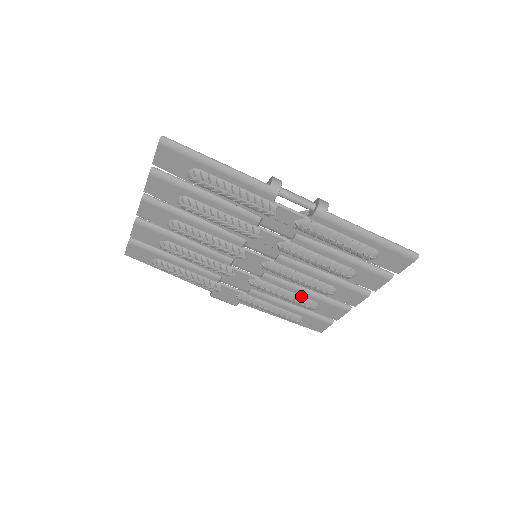
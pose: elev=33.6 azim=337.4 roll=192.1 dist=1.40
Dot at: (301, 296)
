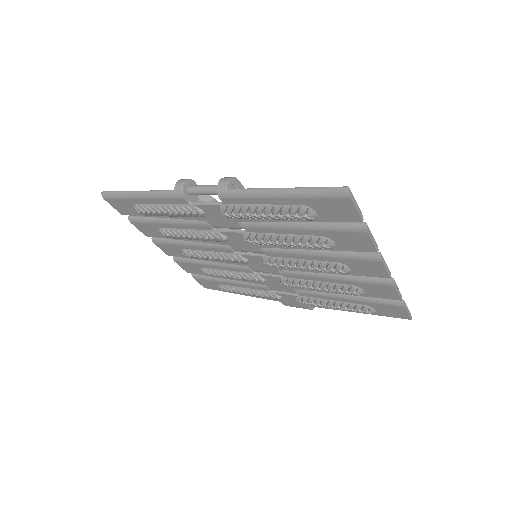
Dot at: (333, 283)
